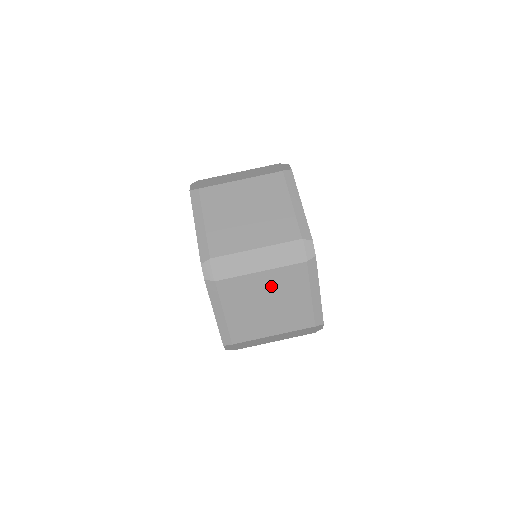
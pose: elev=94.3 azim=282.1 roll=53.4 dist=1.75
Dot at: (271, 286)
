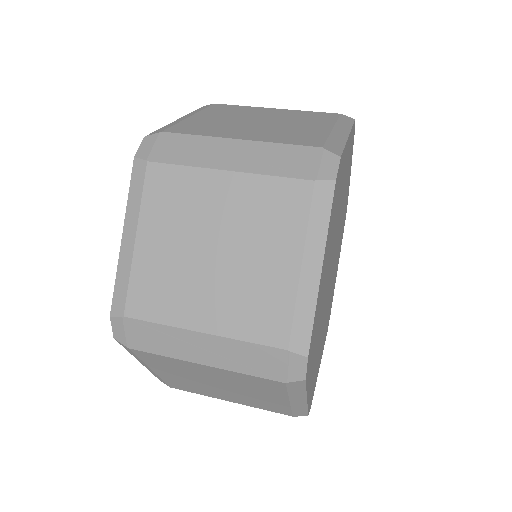
Dot at: (234, 211)
